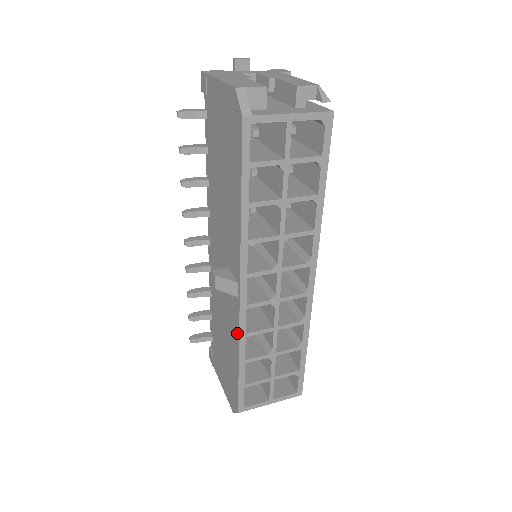
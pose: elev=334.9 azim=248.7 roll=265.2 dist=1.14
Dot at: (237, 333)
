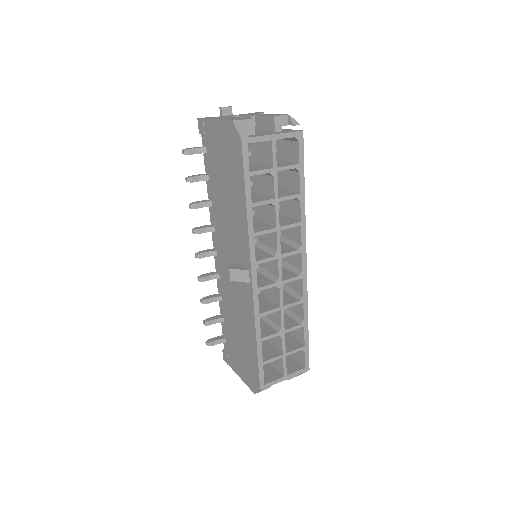
Dot at: (252, 315)
